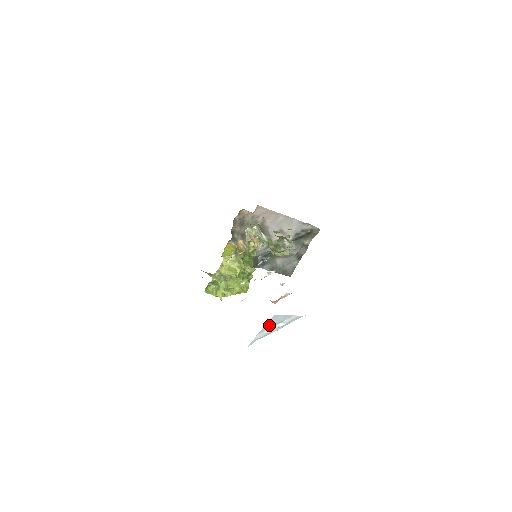
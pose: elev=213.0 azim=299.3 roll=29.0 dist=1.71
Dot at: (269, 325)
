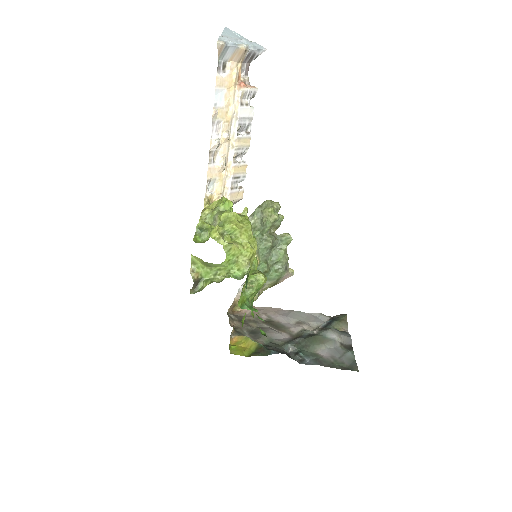
Dot at: (228, 34)
